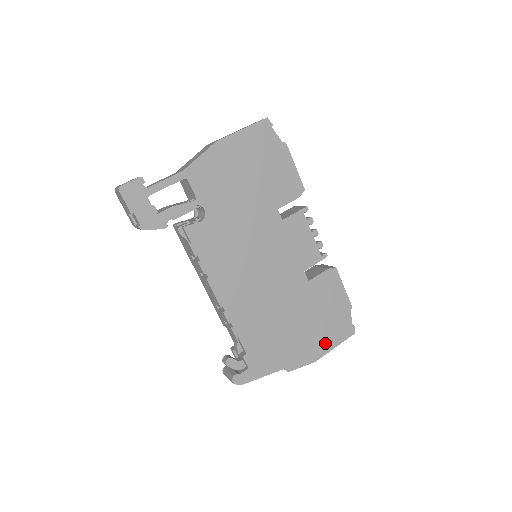
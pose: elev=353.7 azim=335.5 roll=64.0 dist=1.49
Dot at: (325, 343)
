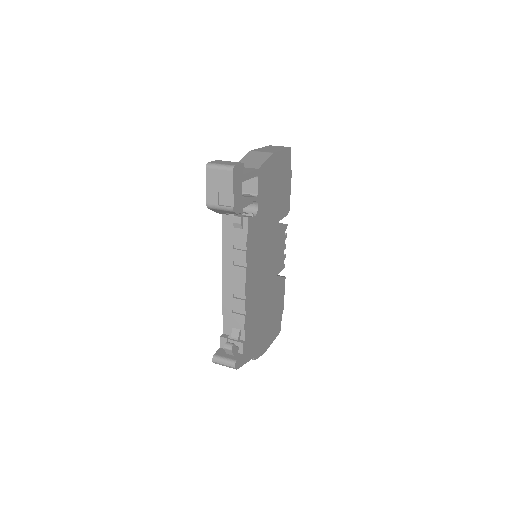
Dot at: (270, 338)
